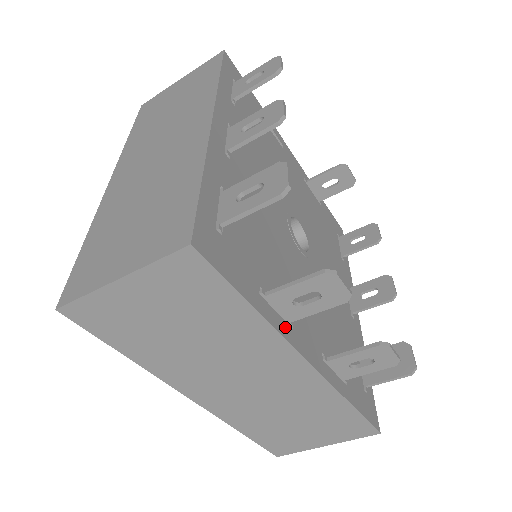
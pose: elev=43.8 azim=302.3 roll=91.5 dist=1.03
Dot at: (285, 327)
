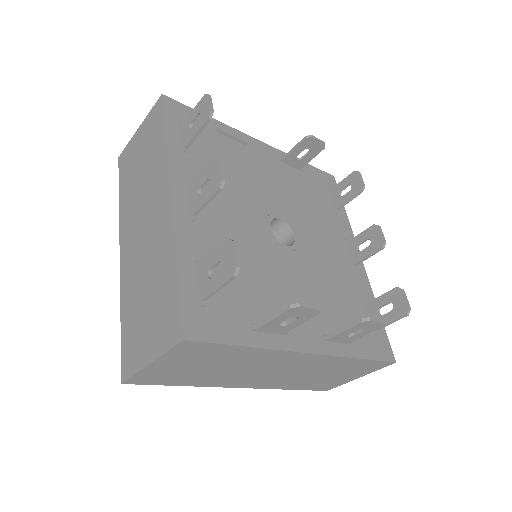
Dot at: (281, 340)
